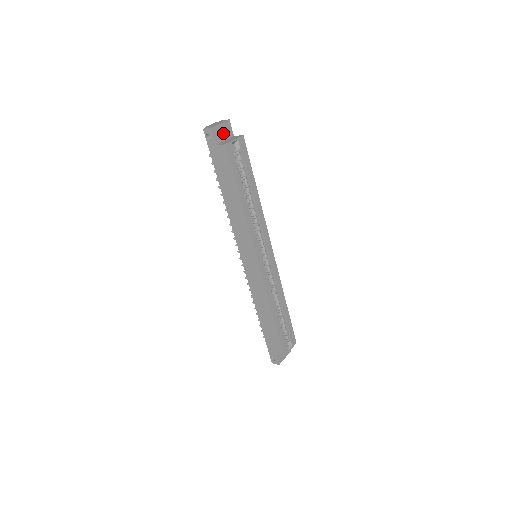
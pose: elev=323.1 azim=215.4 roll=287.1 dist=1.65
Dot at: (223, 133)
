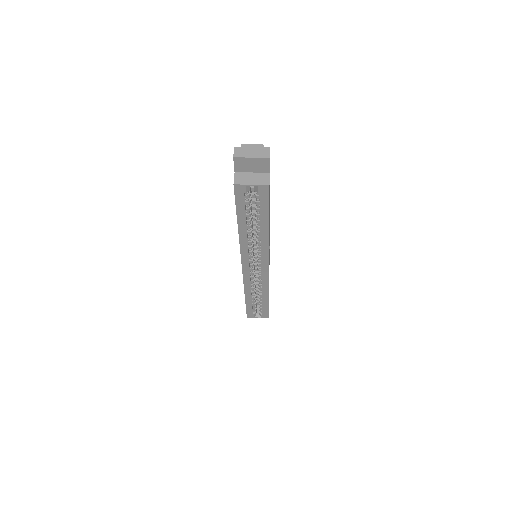
Dot at: (252, 166)
